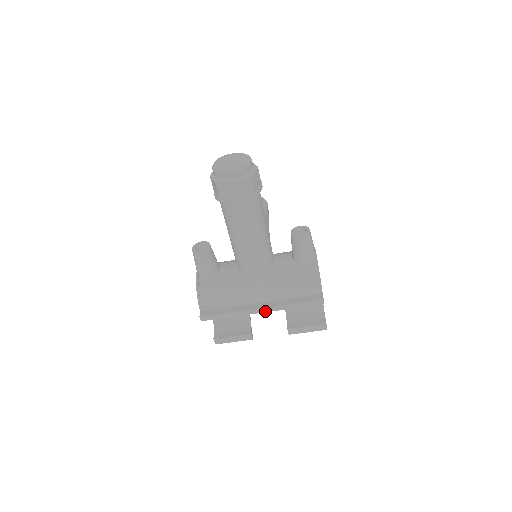
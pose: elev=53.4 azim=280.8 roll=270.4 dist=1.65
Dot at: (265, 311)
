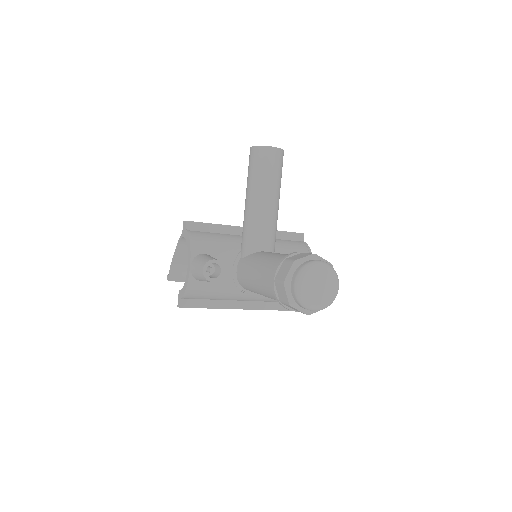
Dot at: (243, 308)
